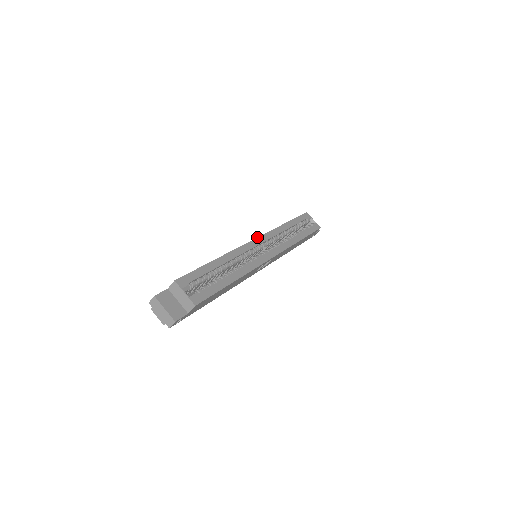
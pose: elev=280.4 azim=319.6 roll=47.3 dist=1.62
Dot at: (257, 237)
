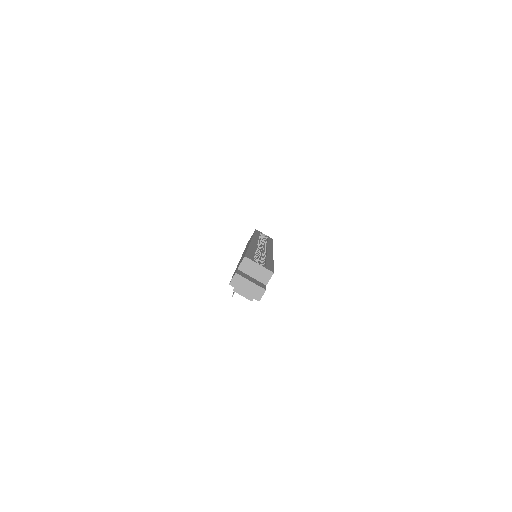
Dot at: occluded
